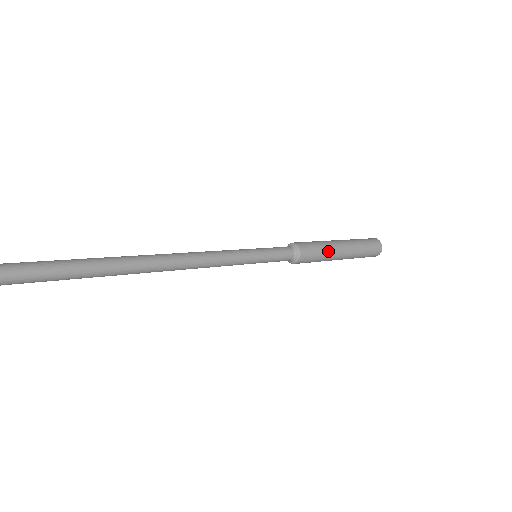
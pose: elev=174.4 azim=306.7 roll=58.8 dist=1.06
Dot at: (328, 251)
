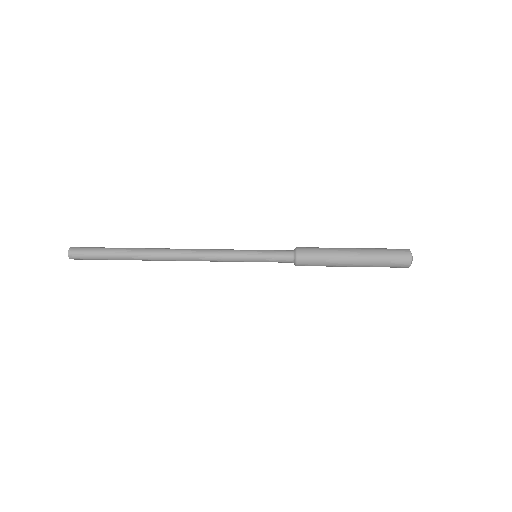
Dot at: (332, 256)
